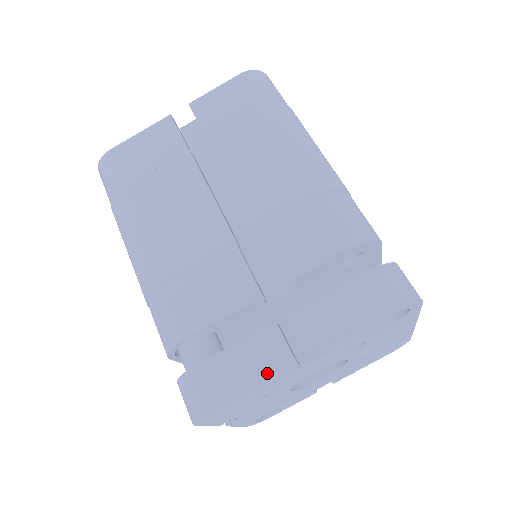
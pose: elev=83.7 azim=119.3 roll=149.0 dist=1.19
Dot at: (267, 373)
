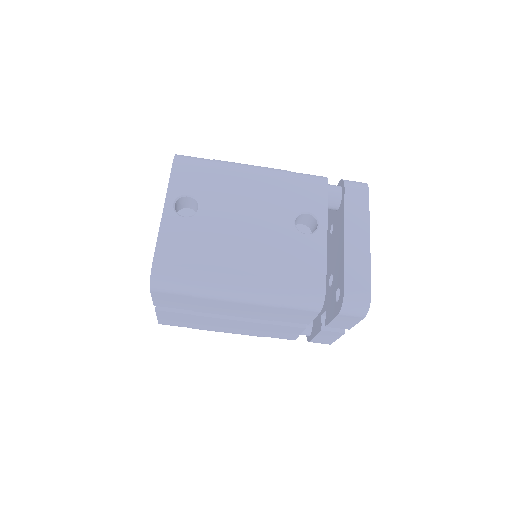
Dot at: (338, 337)
